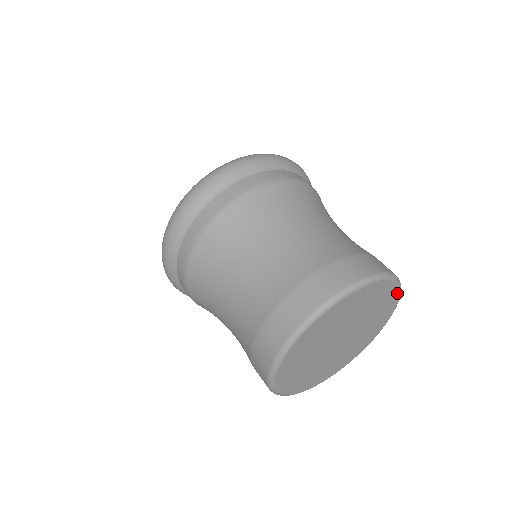
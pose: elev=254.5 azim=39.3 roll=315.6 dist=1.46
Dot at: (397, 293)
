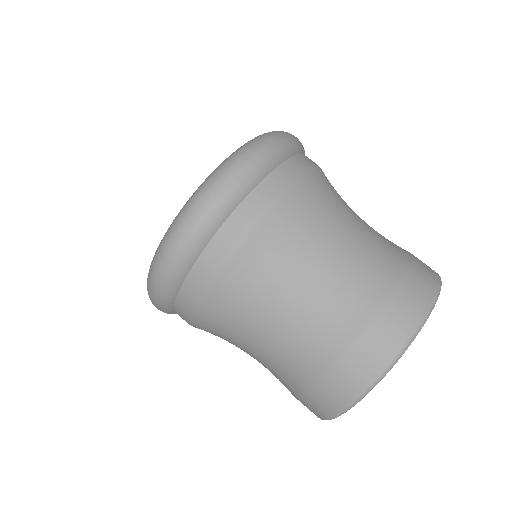
Dot at: occluded
